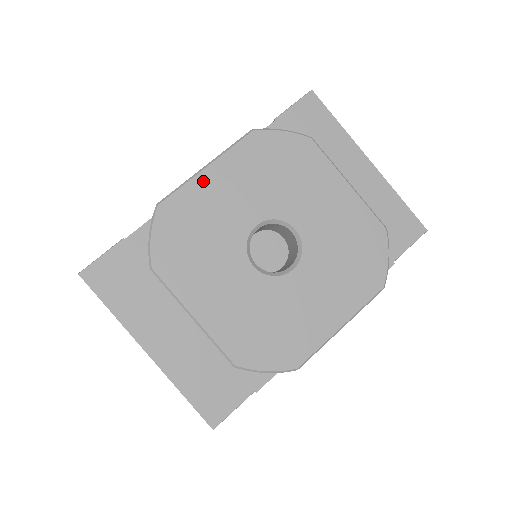
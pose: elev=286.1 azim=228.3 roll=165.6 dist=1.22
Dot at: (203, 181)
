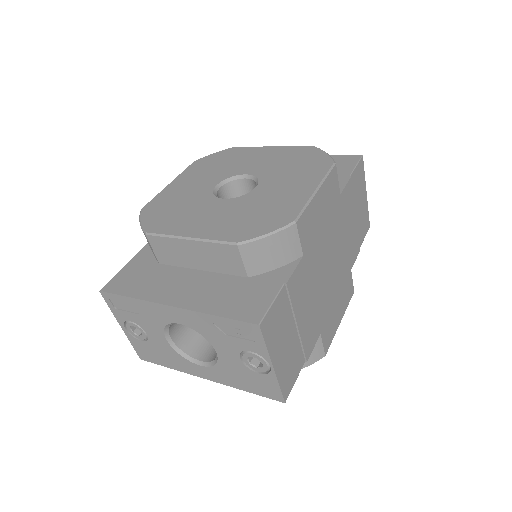
Dot at: (169, 189)
